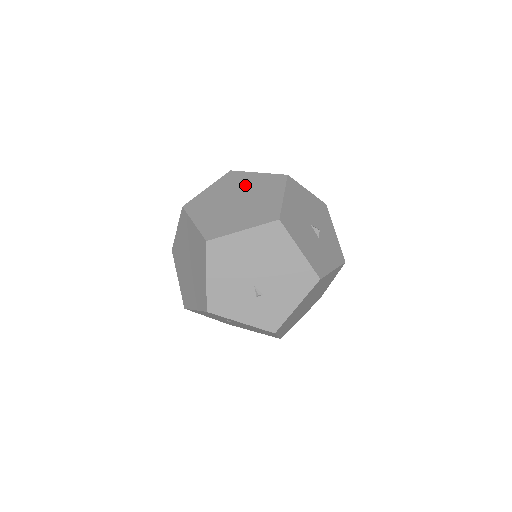
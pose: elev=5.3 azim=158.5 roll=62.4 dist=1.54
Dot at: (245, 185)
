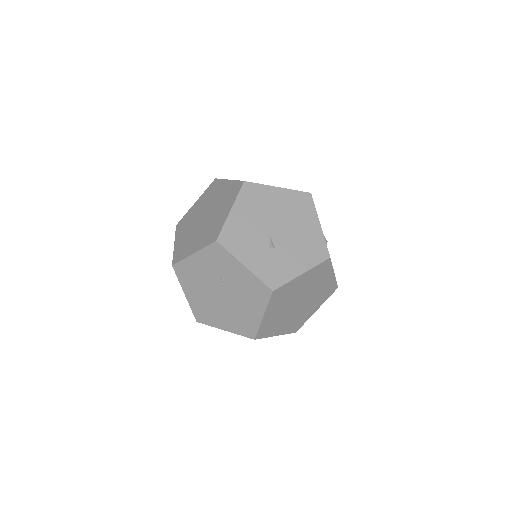
Dot at: occluded
